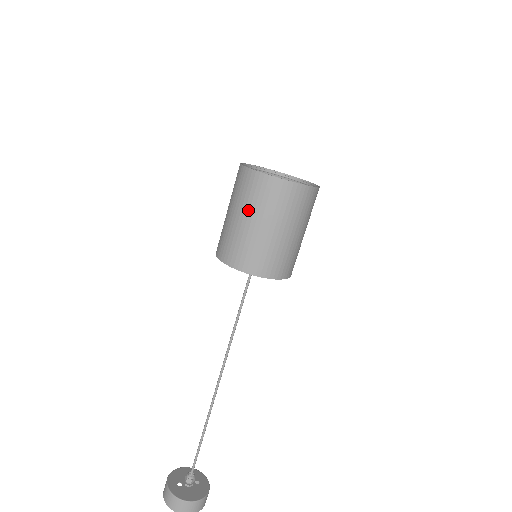
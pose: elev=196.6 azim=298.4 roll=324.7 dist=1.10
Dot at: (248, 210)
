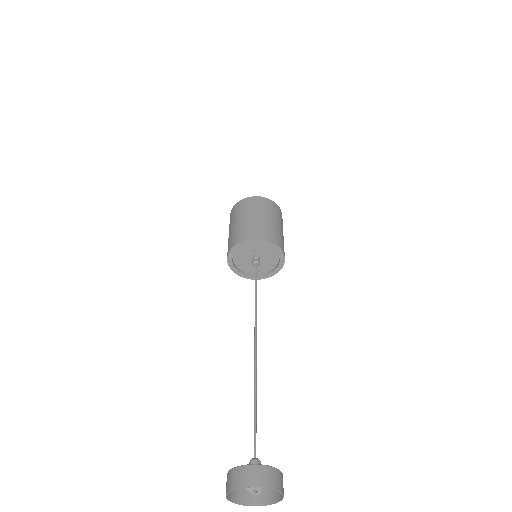
Dot at: (269, 214)
